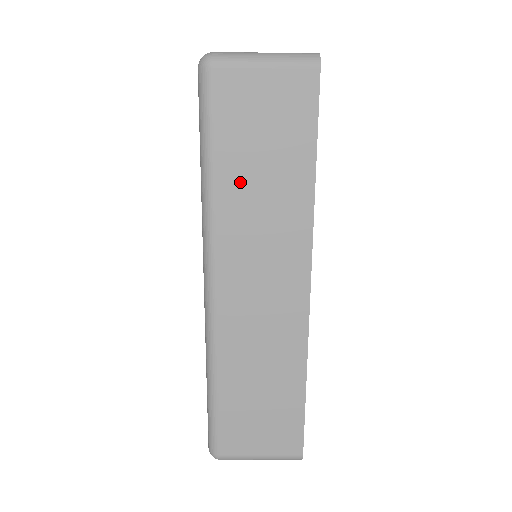
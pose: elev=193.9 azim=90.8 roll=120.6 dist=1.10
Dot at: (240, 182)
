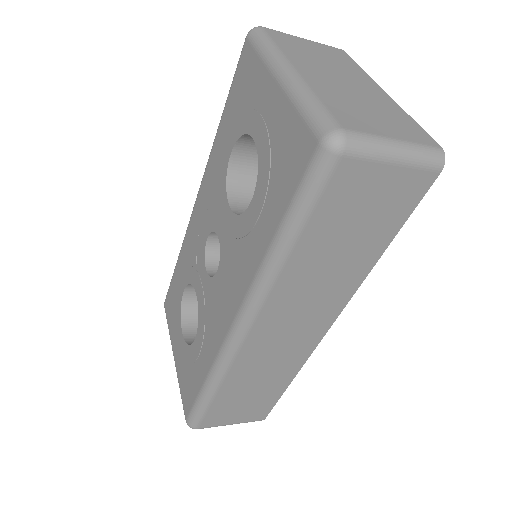
Dot at: (313, 258)
